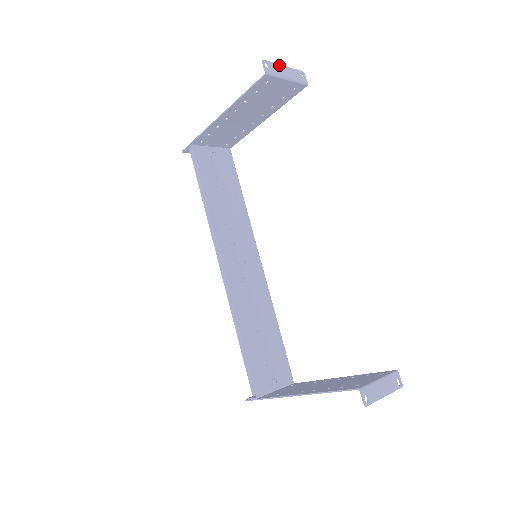
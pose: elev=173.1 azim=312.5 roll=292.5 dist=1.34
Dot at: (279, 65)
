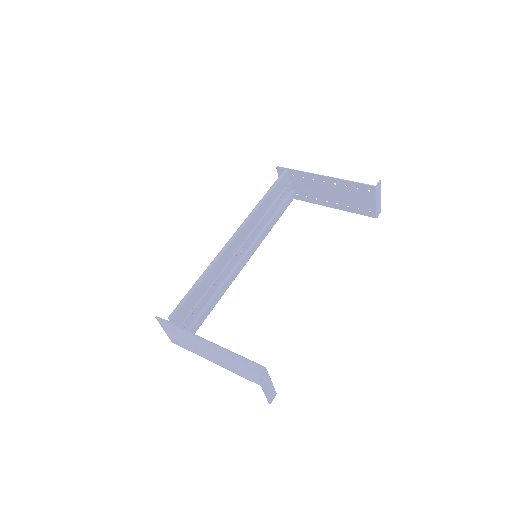
Dot at: occluded
